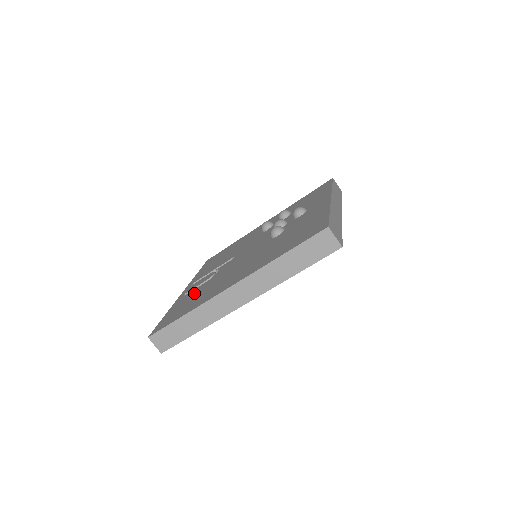
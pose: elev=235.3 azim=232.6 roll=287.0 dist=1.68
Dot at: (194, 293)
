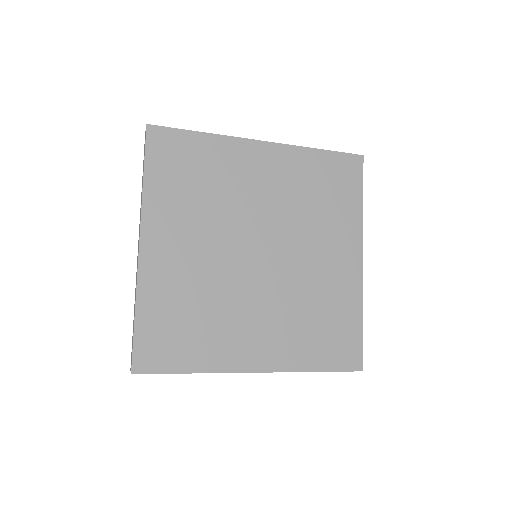
Dot at: occluded
